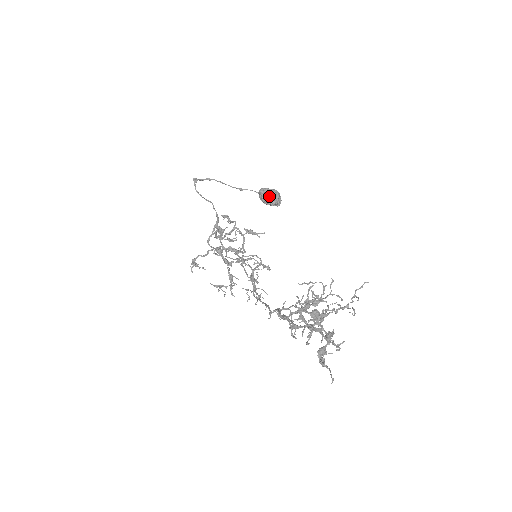
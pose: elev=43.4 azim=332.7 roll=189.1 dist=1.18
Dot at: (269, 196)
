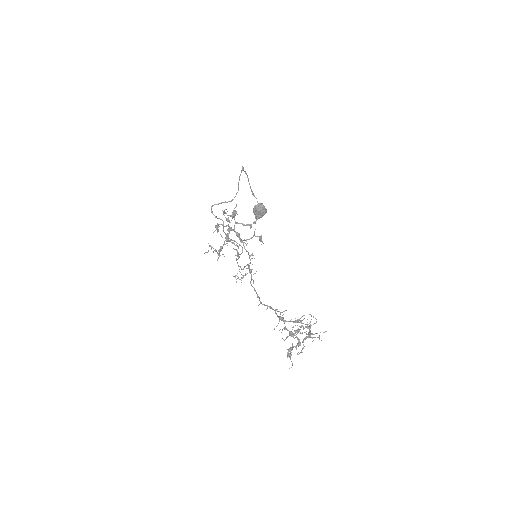
Dot at: (262, 211)
